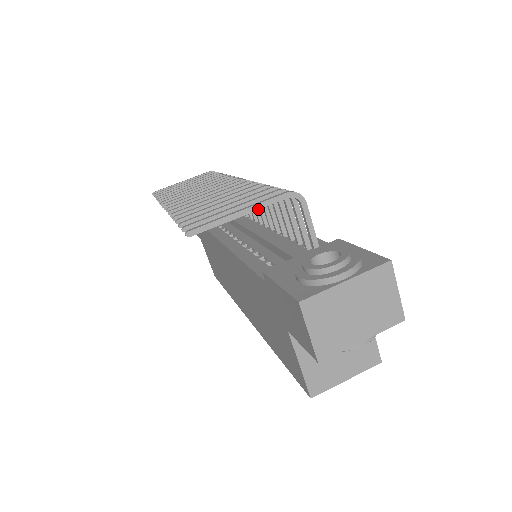
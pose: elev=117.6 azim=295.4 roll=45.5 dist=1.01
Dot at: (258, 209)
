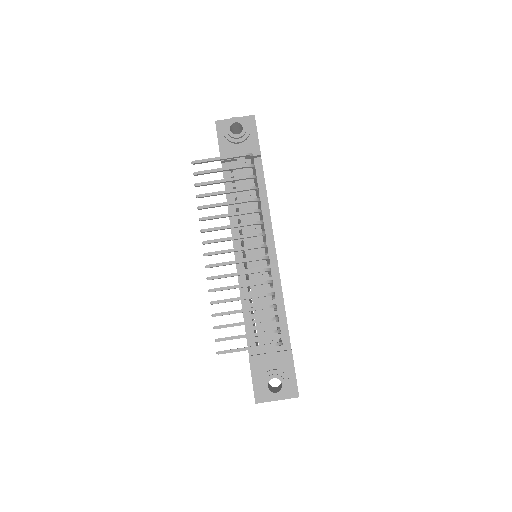
Dot at: occluded
